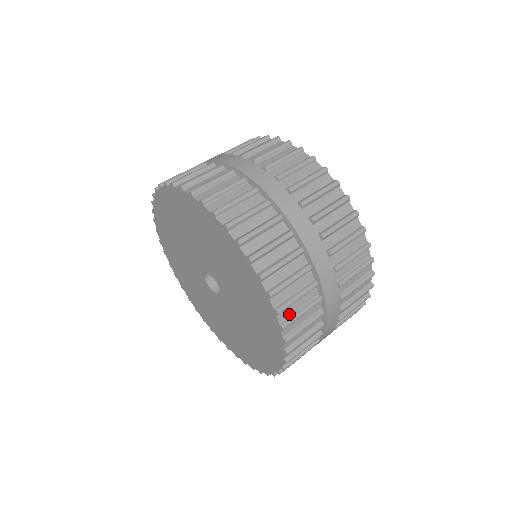
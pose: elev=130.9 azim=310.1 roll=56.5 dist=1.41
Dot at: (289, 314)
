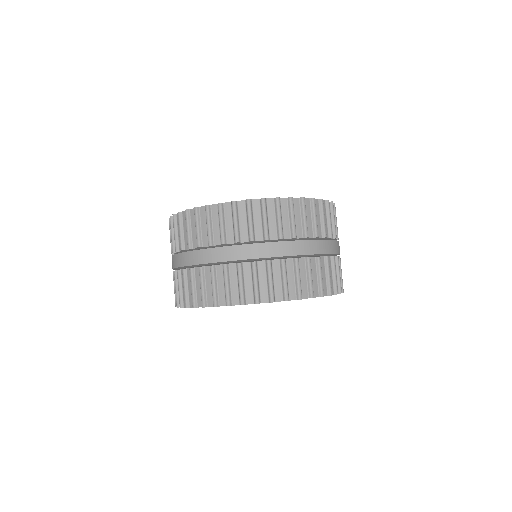
Dot at: occluded
